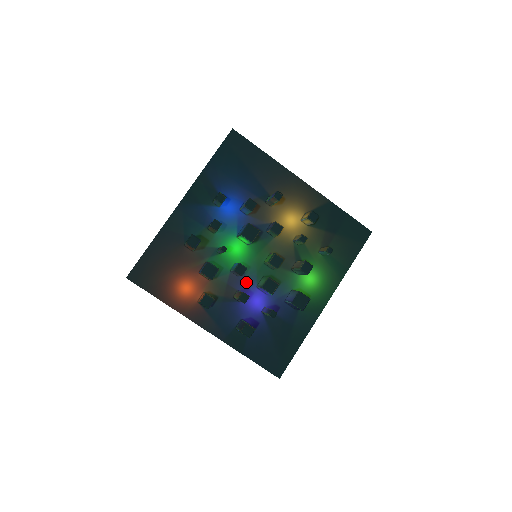
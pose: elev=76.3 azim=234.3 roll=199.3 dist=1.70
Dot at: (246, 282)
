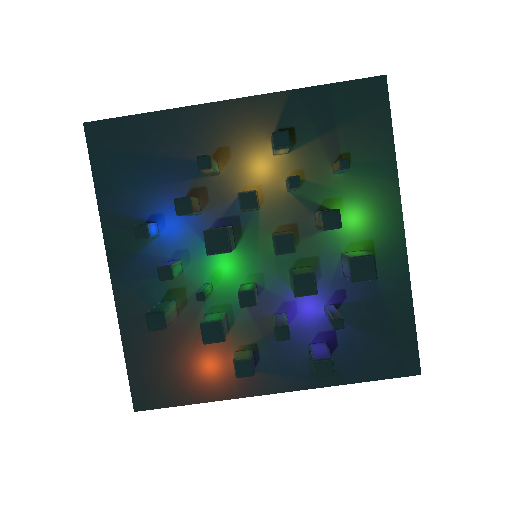
Dot at: (274, 296)
